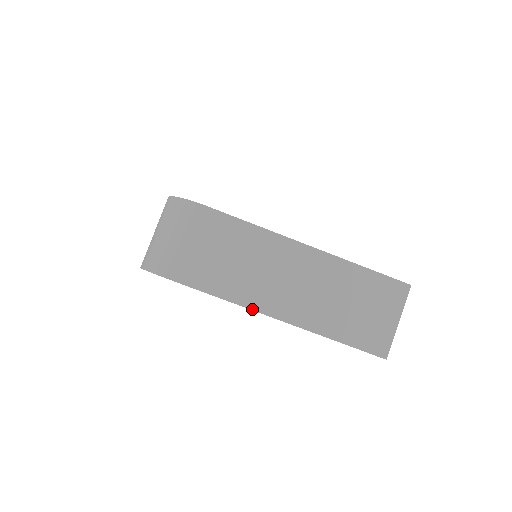
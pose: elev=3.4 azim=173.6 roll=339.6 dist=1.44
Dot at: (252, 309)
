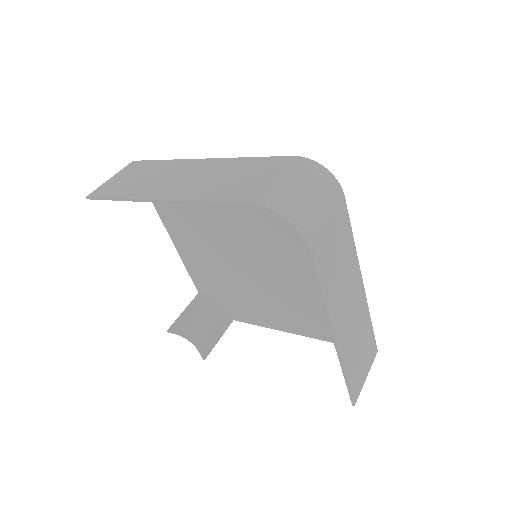
Dot at: (329, 314)
